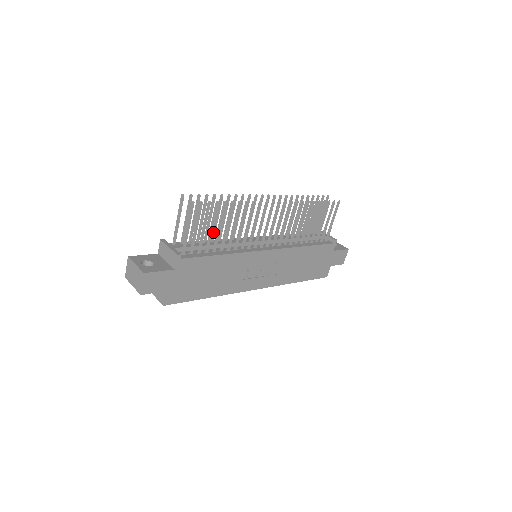
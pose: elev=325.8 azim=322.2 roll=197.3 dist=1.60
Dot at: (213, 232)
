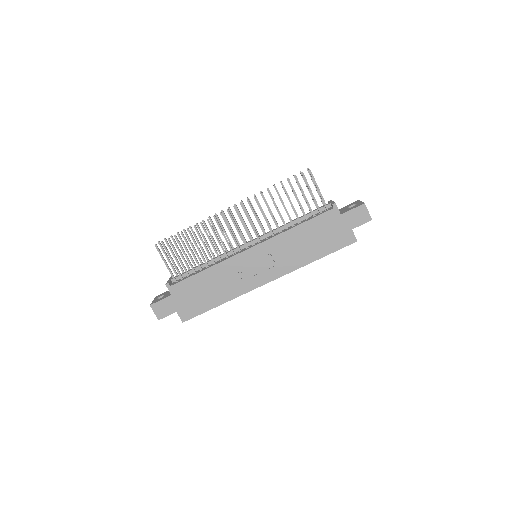
Dot at: (204, 255)
